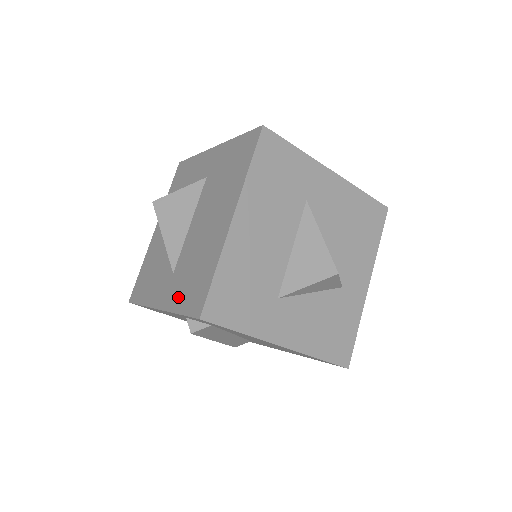
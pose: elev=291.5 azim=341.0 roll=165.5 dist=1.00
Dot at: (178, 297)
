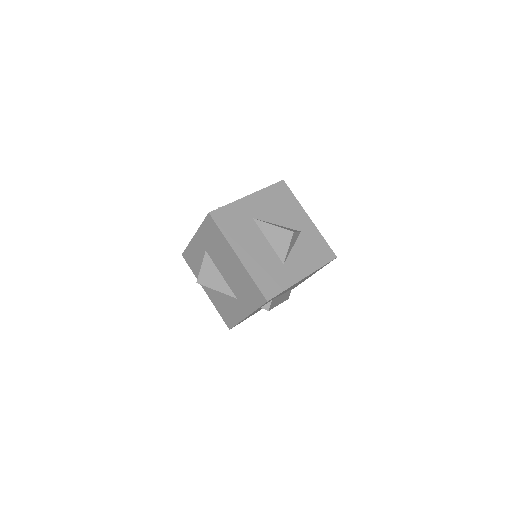
Dot at: (250, 304)
